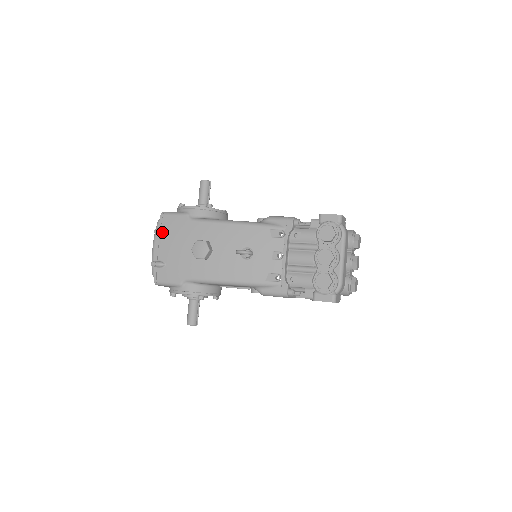
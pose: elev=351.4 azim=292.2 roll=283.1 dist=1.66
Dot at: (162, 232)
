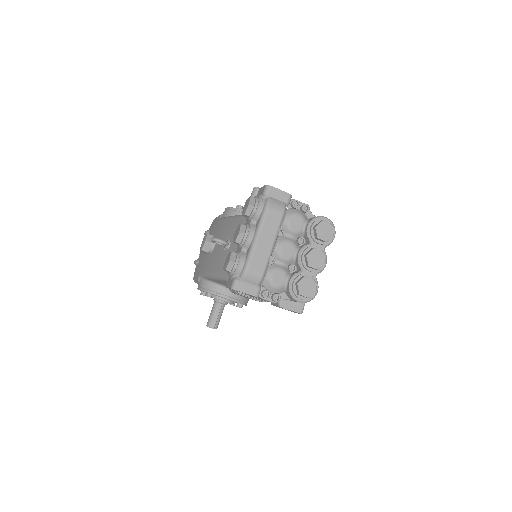
Dot at: (205, 233)
